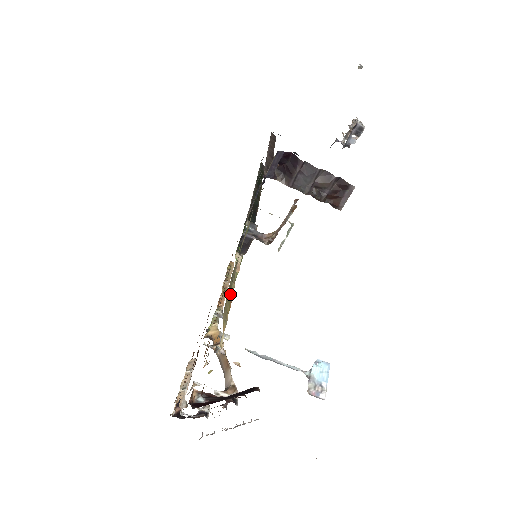
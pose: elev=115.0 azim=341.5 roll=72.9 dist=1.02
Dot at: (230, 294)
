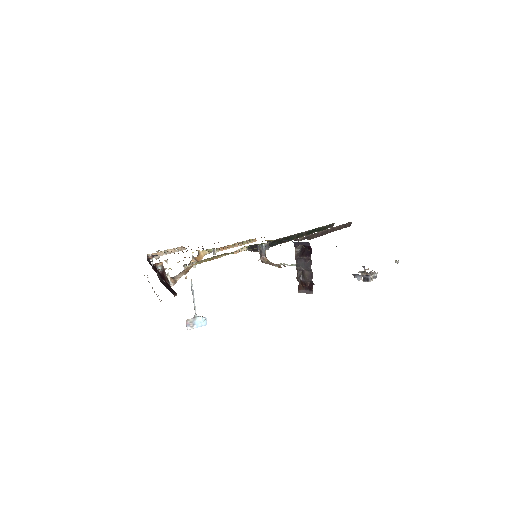
Dot at: (216, 257)
